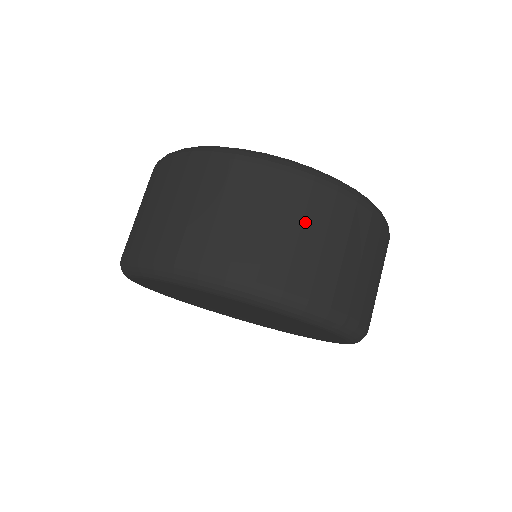
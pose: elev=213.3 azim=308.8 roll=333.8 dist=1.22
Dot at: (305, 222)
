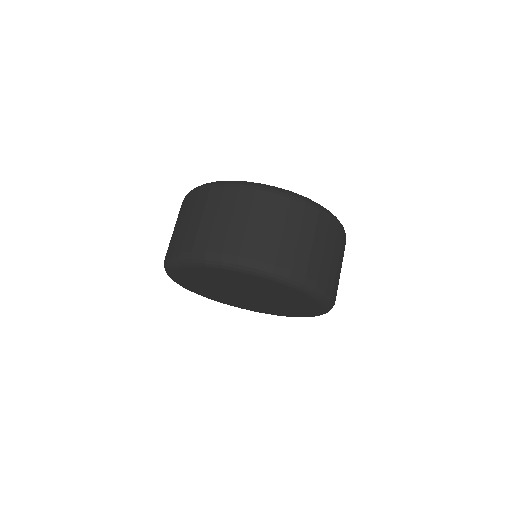
Dot at: (235, 212)
